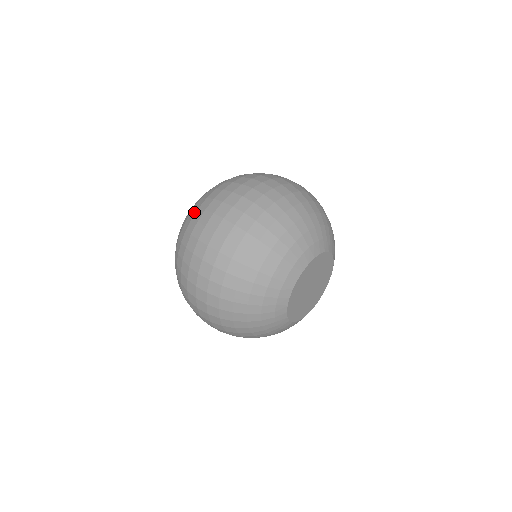
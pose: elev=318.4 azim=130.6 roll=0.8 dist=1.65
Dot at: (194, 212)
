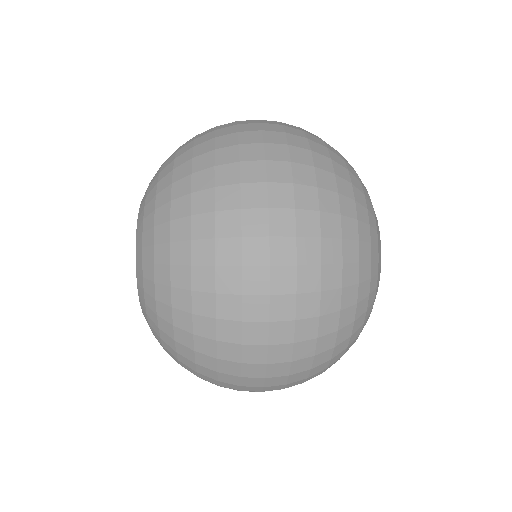
Dot at: (184, 228)
